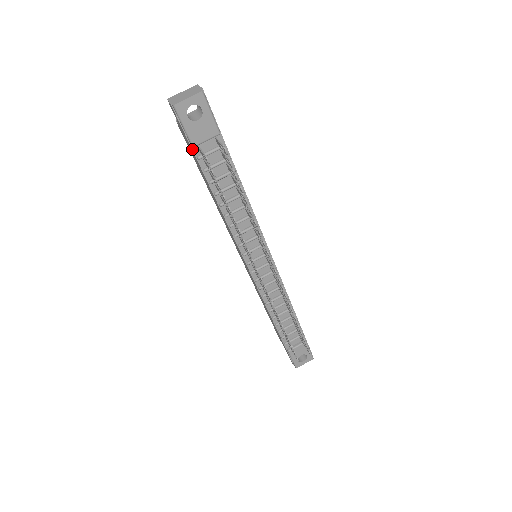
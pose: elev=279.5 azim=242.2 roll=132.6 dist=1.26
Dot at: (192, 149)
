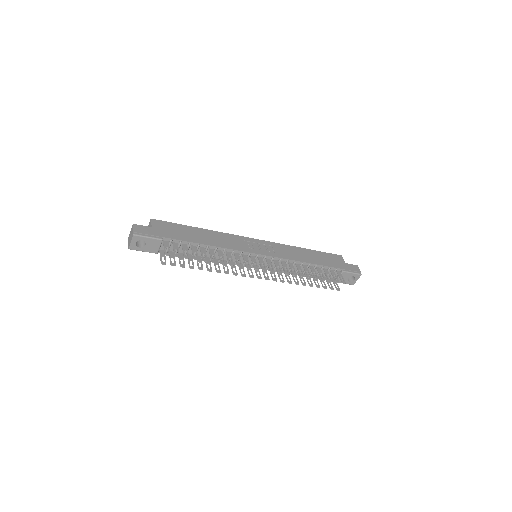
Dot at: occluded
